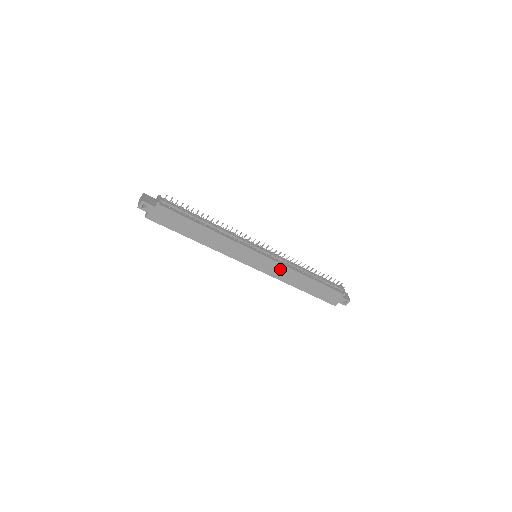
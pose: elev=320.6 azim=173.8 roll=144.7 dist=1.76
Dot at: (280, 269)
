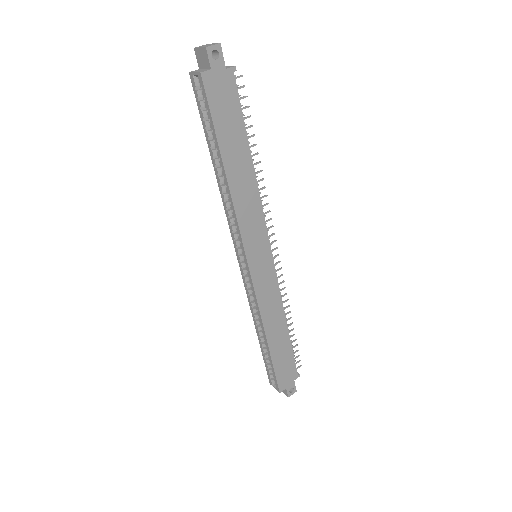
Dot at: (272, 293)
